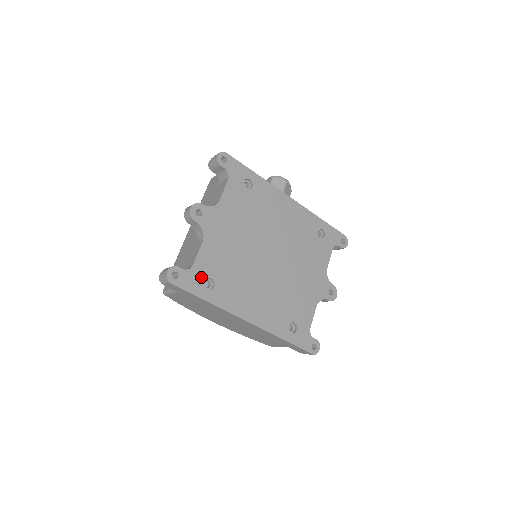
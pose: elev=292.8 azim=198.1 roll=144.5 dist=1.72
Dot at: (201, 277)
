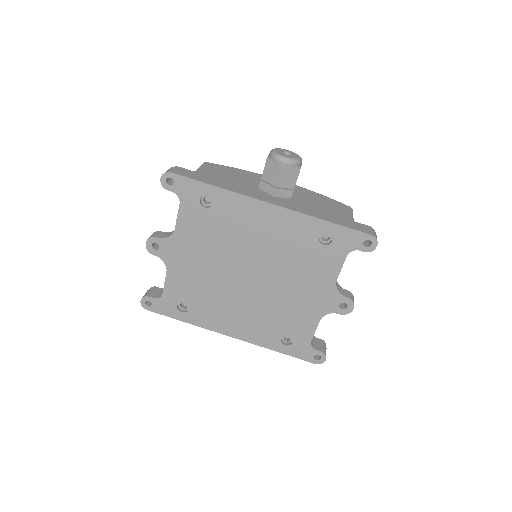
Dot at: (173, 303)
